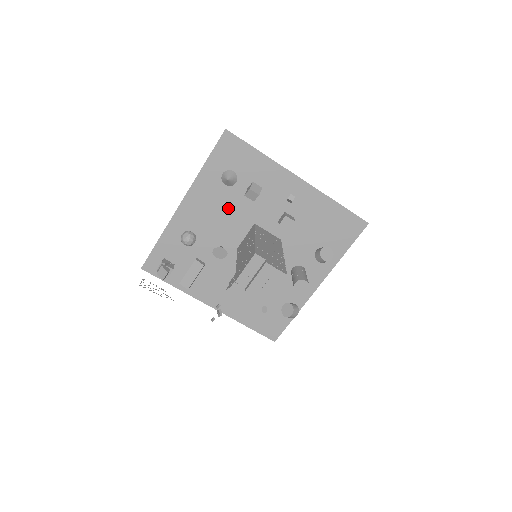
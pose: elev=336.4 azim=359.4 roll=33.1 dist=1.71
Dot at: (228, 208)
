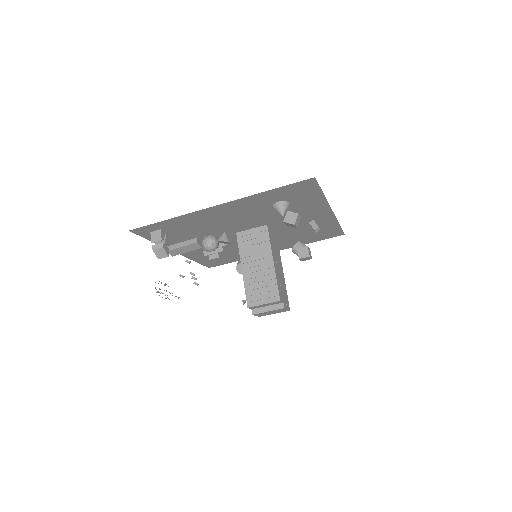
Dot at: (256, 214)
